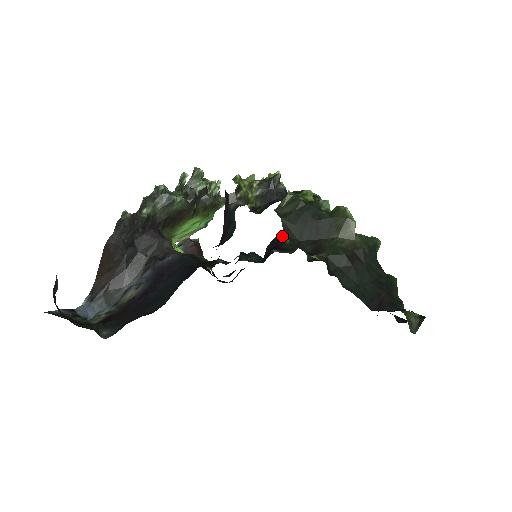
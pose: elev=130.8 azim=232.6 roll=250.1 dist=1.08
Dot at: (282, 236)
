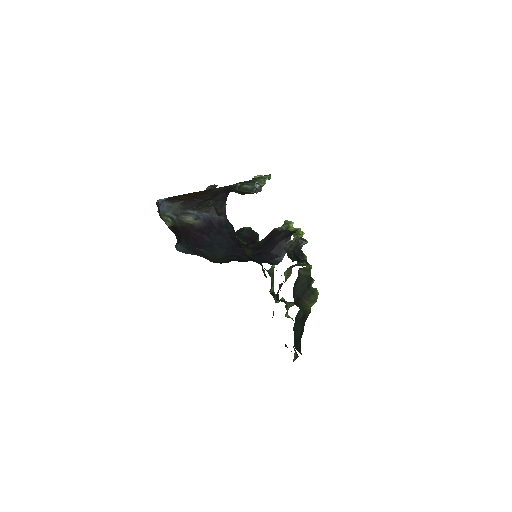
Dot at: (258, 236)
